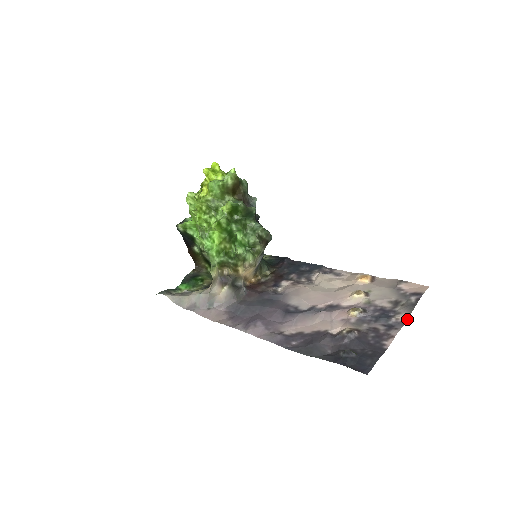
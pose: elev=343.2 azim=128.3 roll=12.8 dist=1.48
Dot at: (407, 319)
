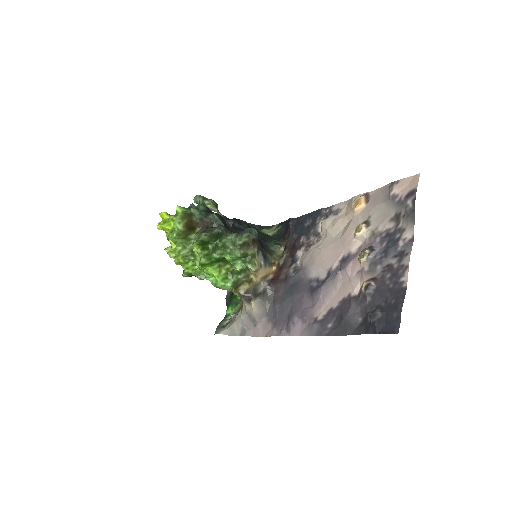
Dot at: (413, 234)
